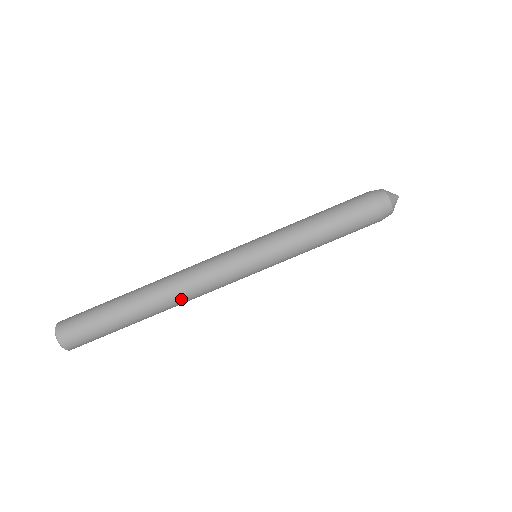
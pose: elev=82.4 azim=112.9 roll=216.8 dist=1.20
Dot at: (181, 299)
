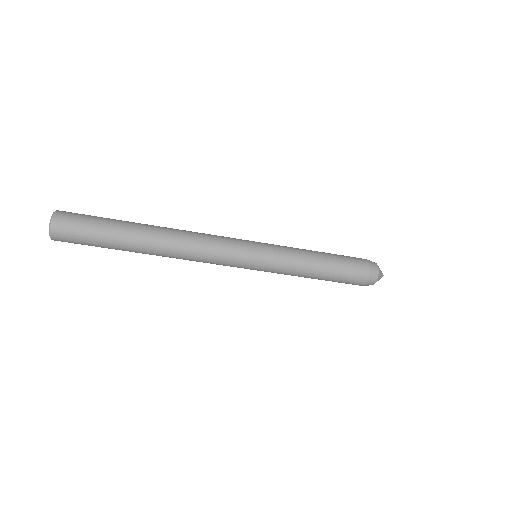
Dot at: (179, 251)
